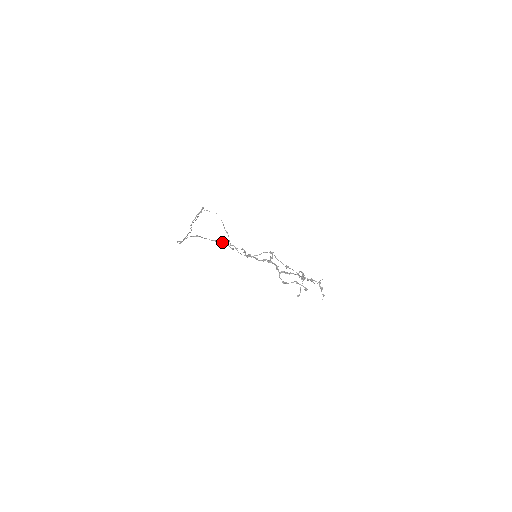
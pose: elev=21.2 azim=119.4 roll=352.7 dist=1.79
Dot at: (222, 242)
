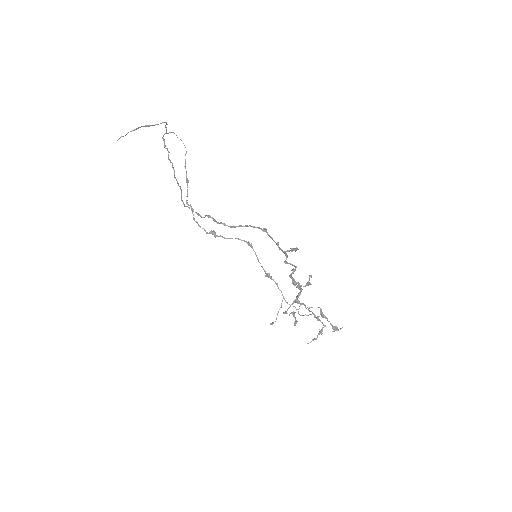
Dot at: (287, 251)
